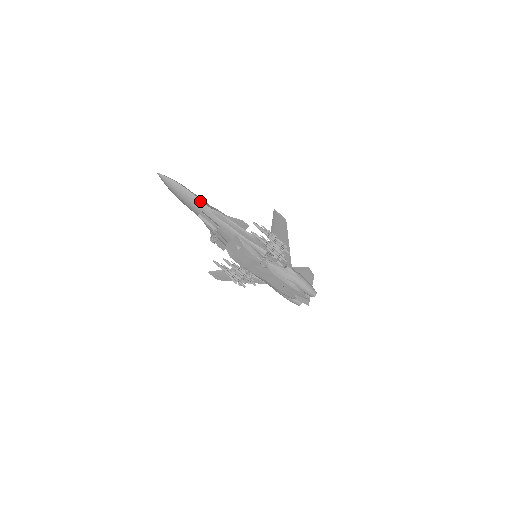
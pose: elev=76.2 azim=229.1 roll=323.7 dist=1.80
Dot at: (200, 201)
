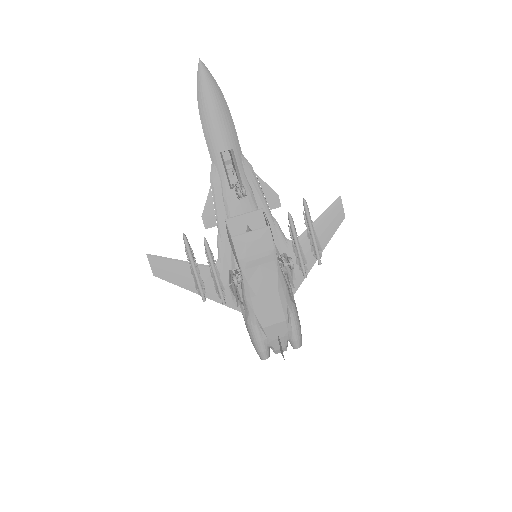
Dot at: (236, 136)
